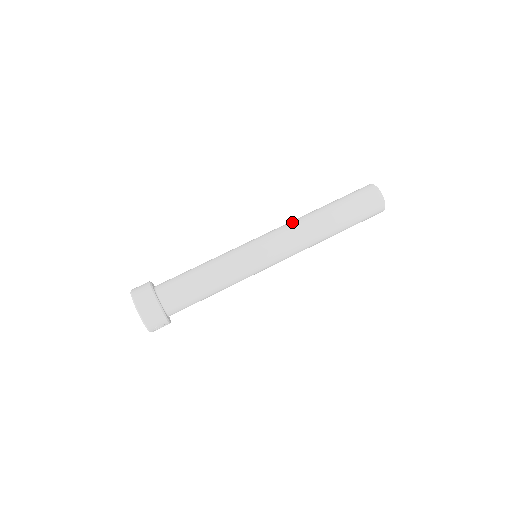
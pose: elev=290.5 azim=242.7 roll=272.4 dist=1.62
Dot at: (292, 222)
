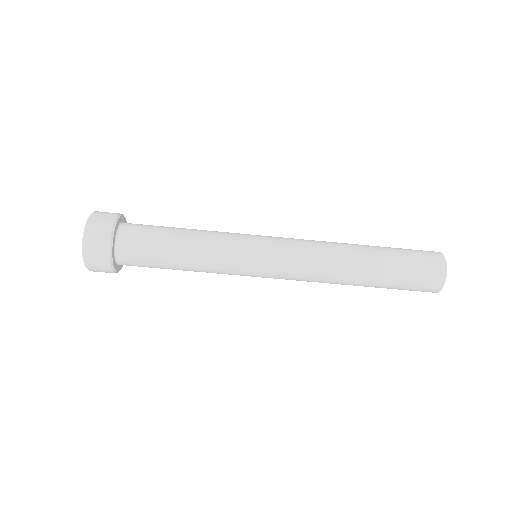
Dot at: (320, 266)
